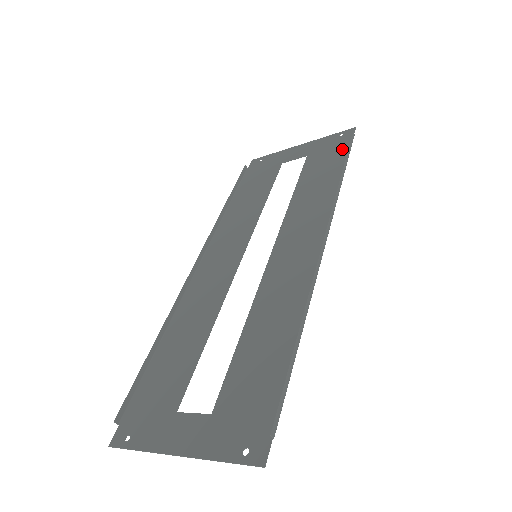
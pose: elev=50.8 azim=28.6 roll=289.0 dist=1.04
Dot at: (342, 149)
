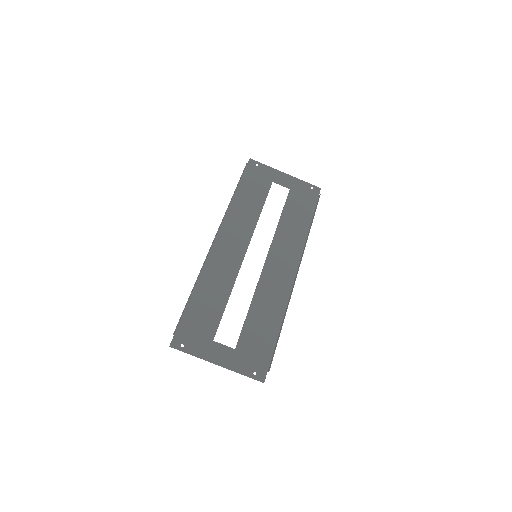
Dot at: (312, 202)
